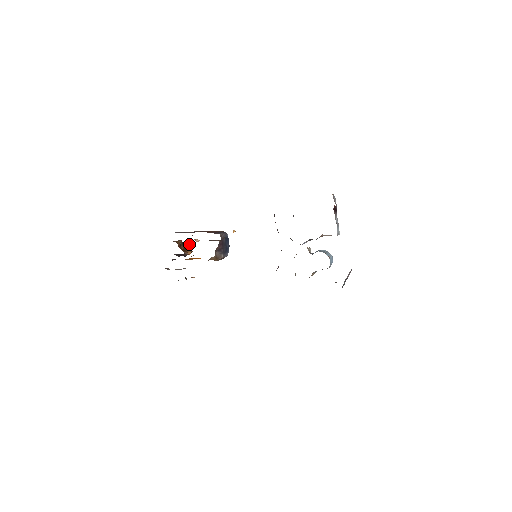
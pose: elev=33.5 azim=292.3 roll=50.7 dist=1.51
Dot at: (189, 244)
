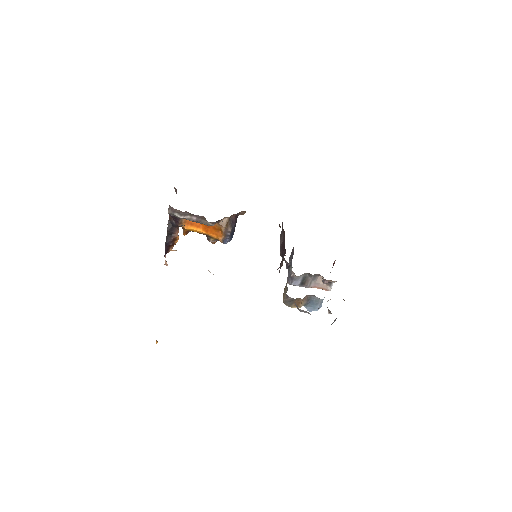
Dot at: occluded
